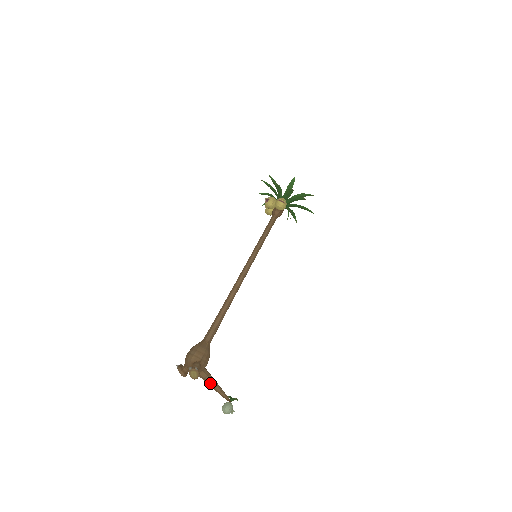
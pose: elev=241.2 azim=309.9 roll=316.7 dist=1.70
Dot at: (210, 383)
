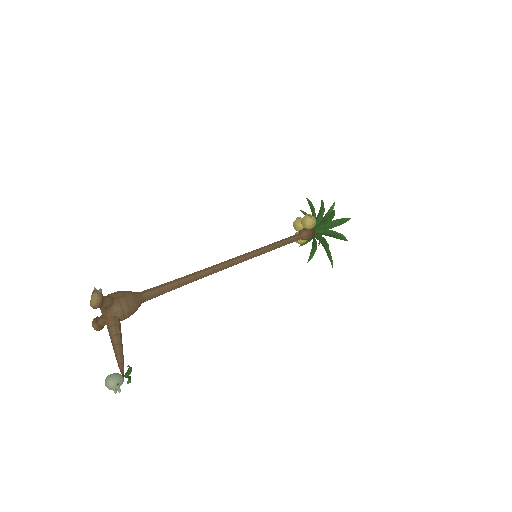
Dot at: (113, 336)
